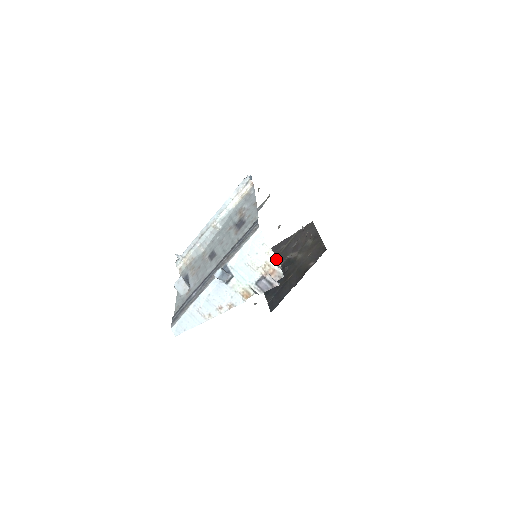
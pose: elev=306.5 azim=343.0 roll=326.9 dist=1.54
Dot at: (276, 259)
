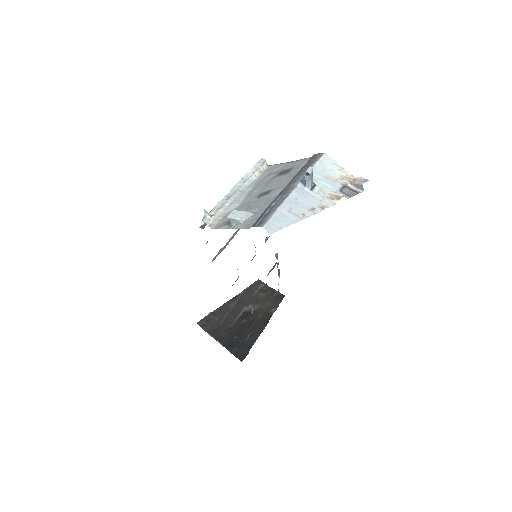
Dot at: (350, 174)
